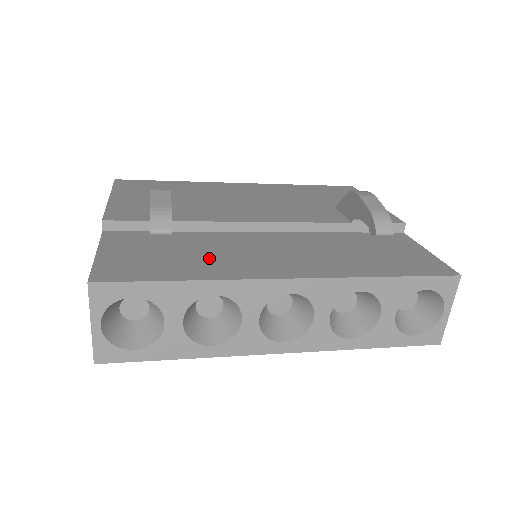
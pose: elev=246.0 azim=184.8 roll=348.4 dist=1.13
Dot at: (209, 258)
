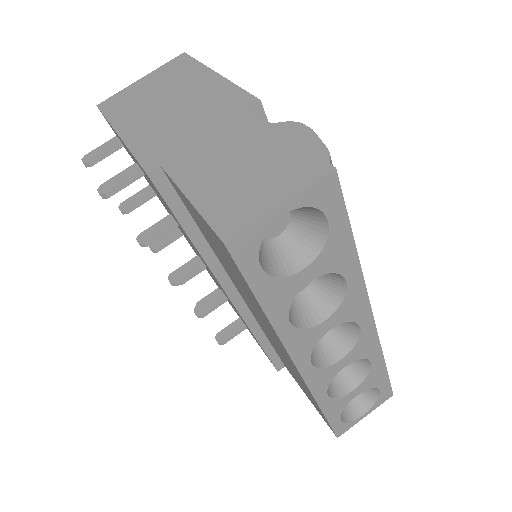
Dot at: occluded
